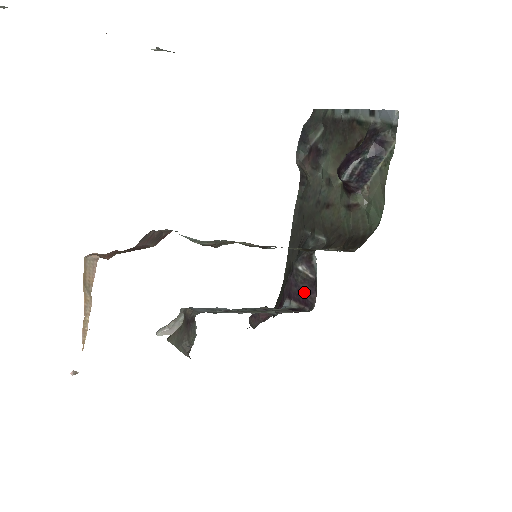
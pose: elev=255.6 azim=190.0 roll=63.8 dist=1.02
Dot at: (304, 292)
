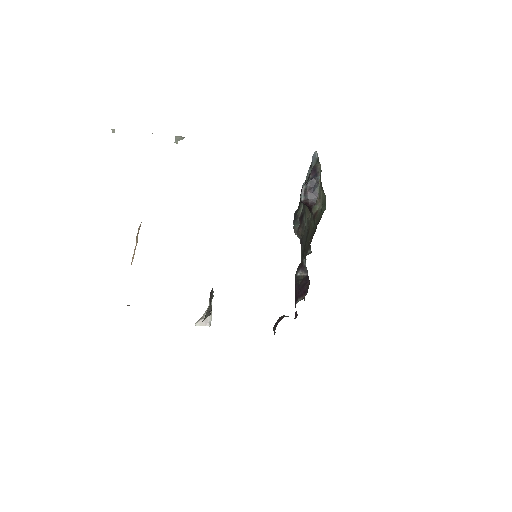
Dot at: (302, 286)
